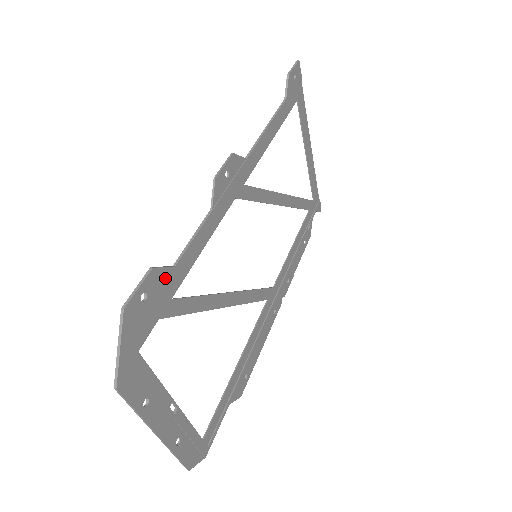
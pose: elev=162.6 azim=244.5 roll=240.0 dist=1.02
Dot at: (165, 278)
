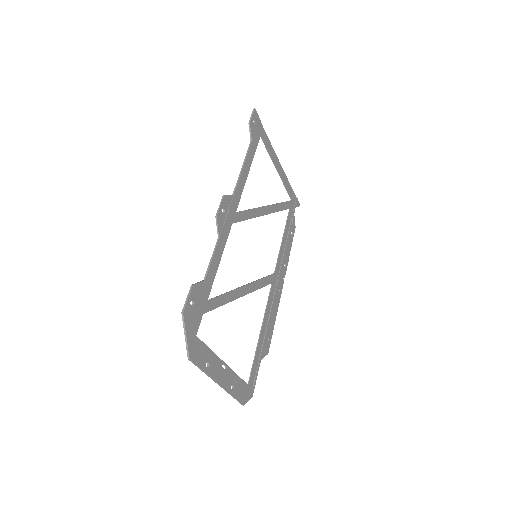
Dot at: (201, 289)
